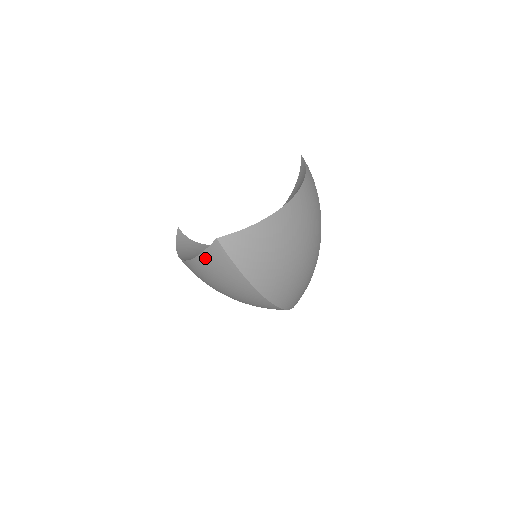
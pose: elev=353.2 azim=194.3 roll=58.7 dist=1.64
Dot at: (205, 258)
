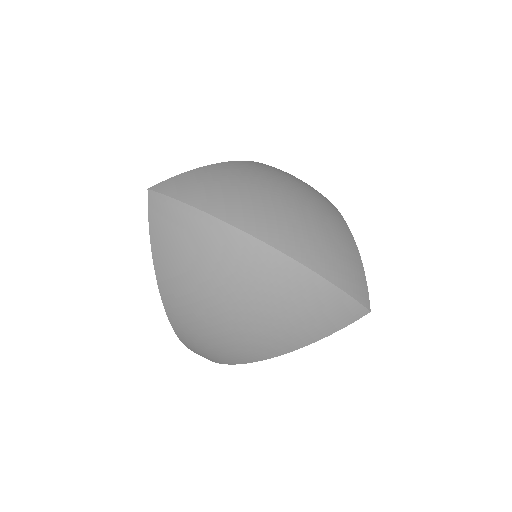
Dot at: (155, 237)
